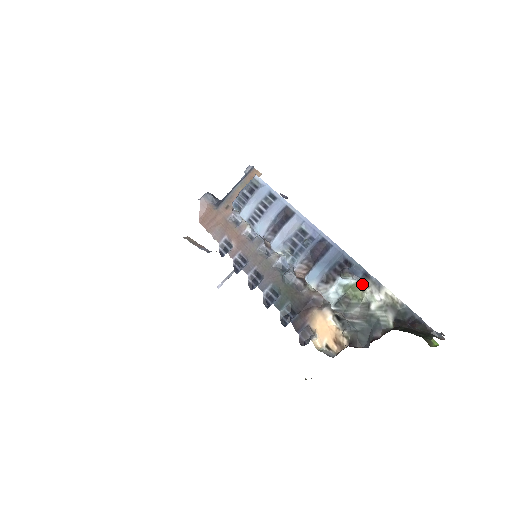
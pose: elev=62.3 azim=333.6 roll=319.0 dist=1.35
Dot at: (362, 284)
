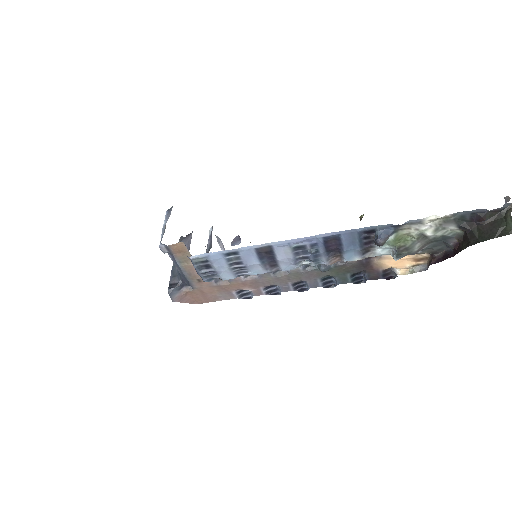
Dot at: (401, 232)
